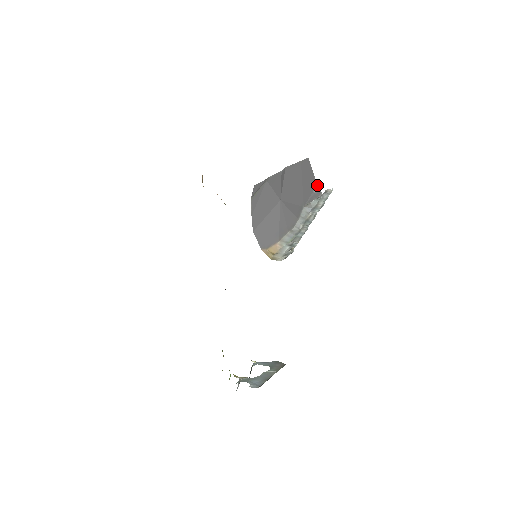
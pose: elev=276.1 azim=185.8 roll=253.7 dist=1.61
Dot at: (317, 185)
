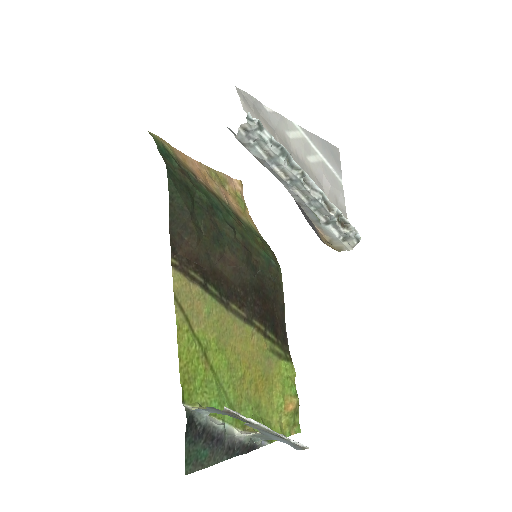
Dot at: (228, 128)
